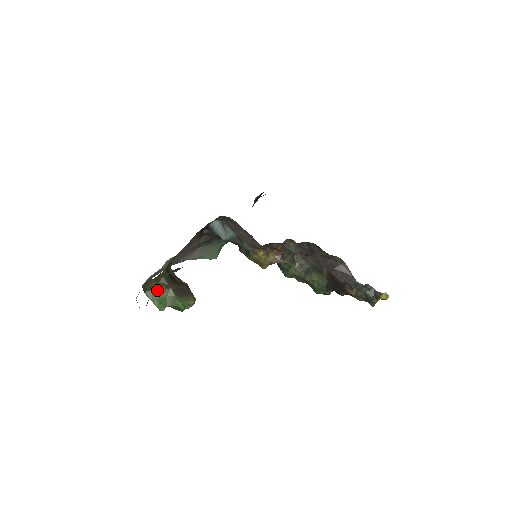
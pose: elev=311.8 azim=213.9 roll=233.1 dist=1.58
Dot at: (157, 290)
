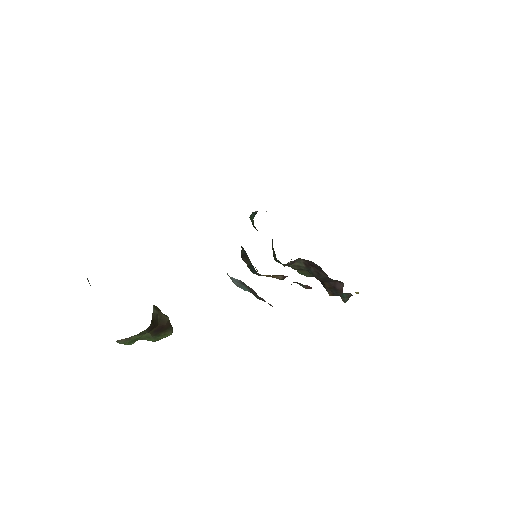
Dot at: (132, 336)
